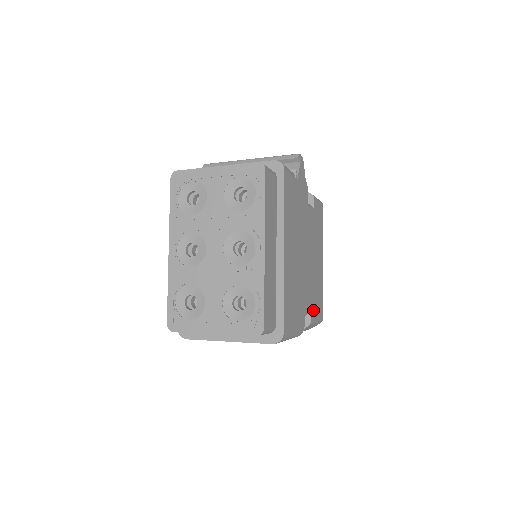
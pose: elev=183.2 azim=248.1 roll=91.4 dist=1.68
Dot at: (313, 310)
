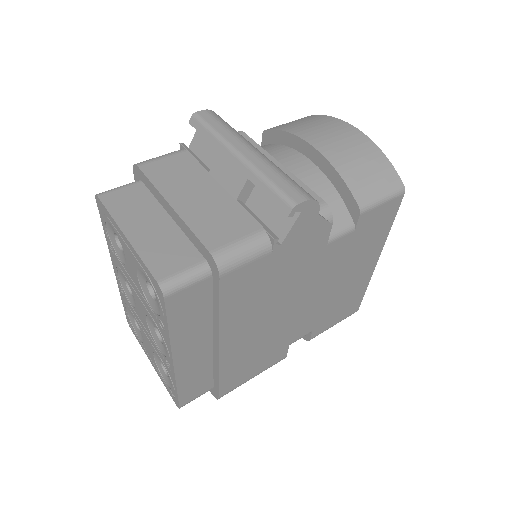
Dot at: (322, 326)
